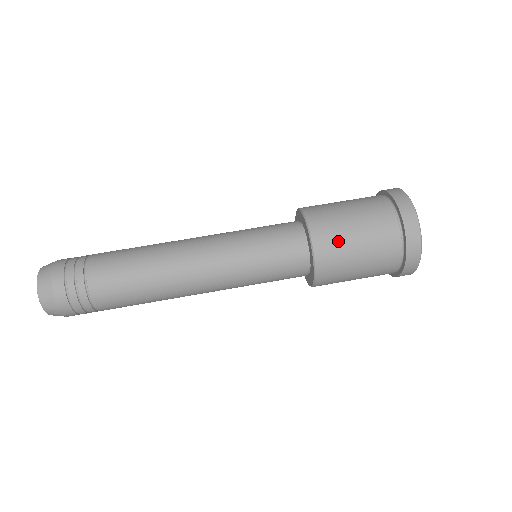
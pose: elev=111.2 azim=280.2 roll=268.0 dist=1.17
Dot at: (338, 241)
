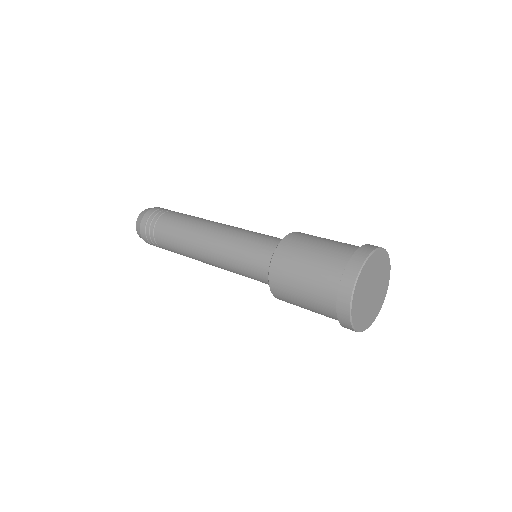
Dot at: (293, 257)
